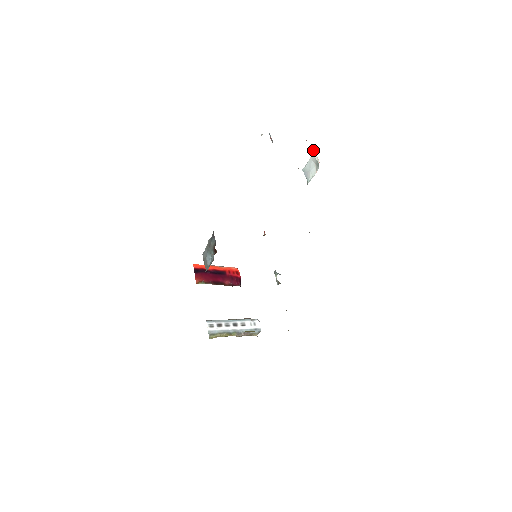
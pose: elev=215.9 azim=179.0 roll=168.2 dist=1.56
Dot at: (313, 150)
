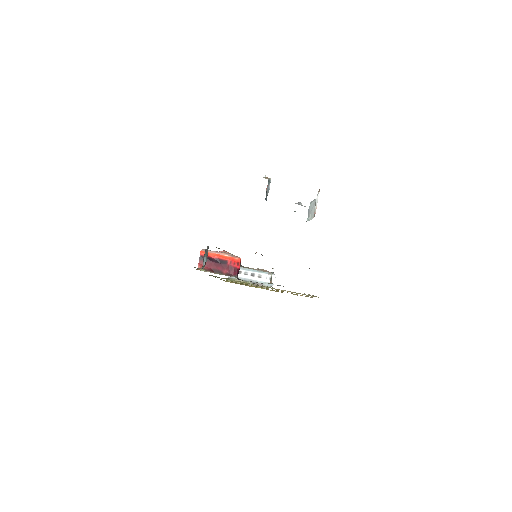
Dot at: (317, 196)
